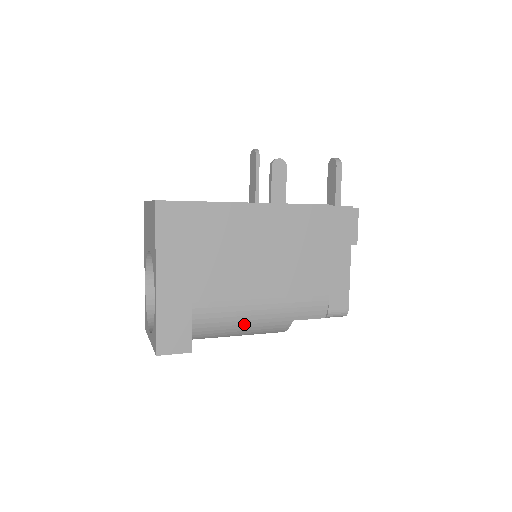
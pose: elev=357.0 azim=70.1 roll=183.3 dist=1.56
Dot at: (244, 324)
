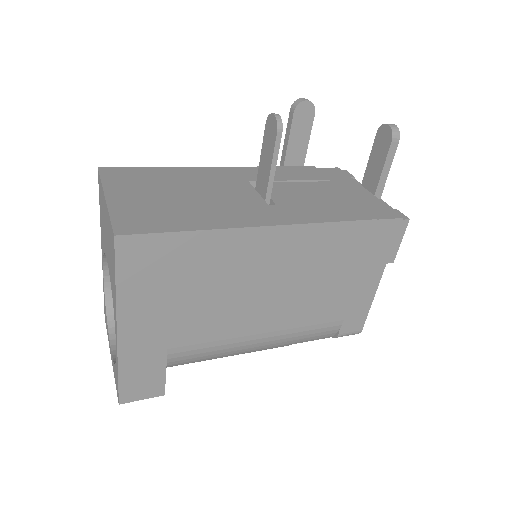
Dot at: (233, 354)
